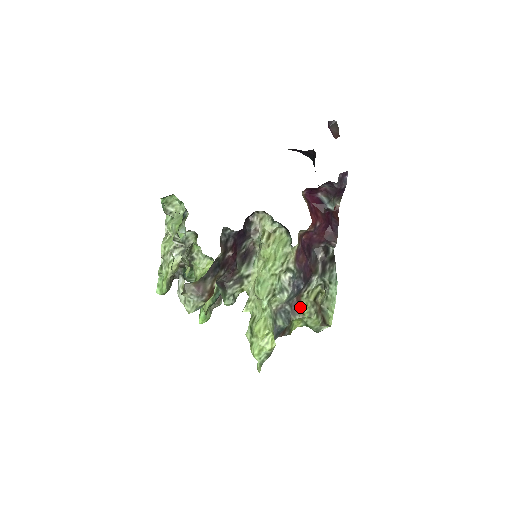
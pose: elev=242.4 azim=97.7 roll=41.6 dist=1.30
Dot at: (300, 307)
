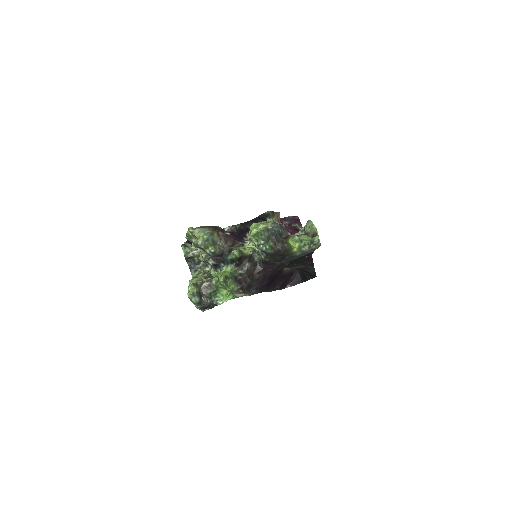
Dot at: (290, 236)
